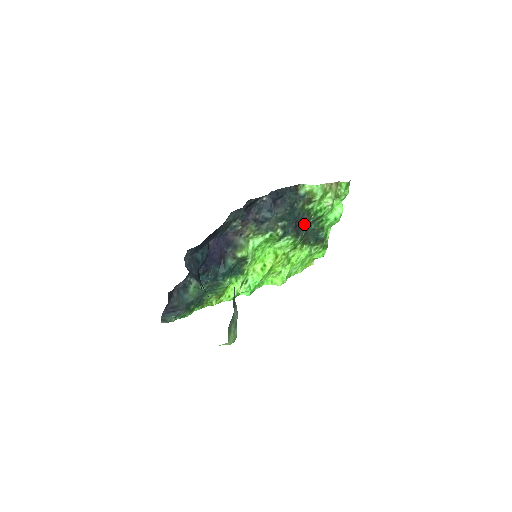
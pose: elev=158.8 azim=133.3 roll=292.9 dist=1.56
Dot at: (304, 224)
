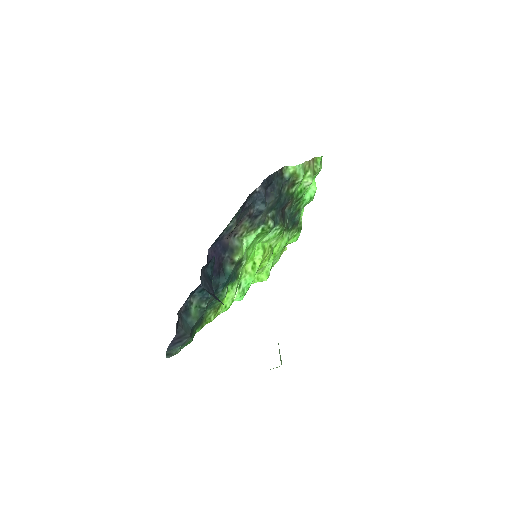
Dot at: (286, 210)
